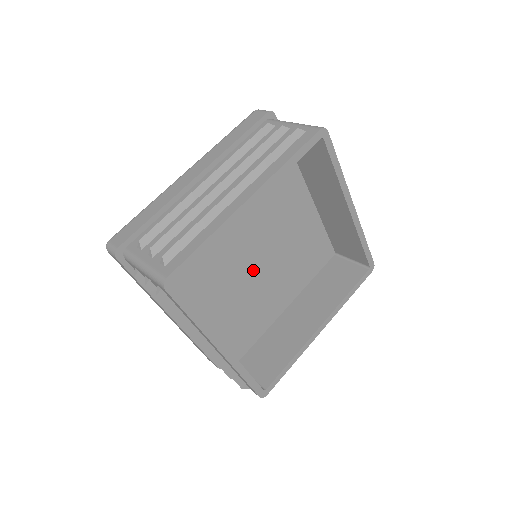
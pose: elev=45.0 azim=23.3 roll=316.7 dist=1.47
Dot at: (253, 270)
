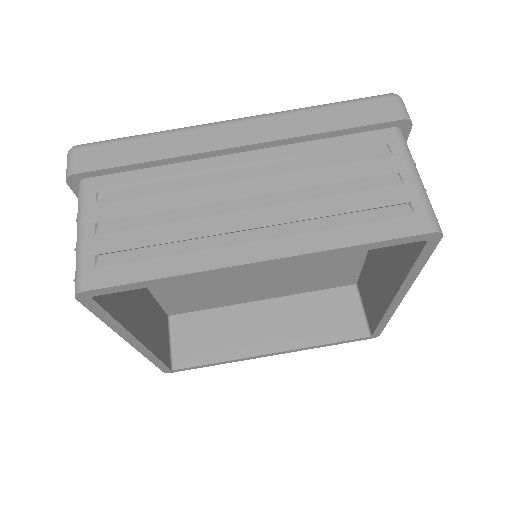
Dot at: occluded
